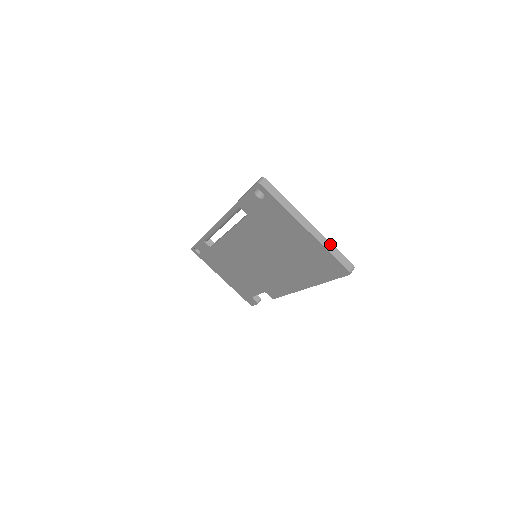
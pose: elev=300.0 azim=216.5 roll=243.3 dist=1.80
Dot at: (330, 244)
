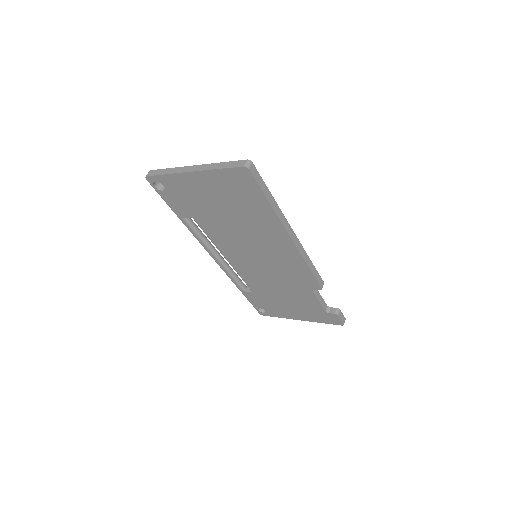
Dot at: (217, 164)
